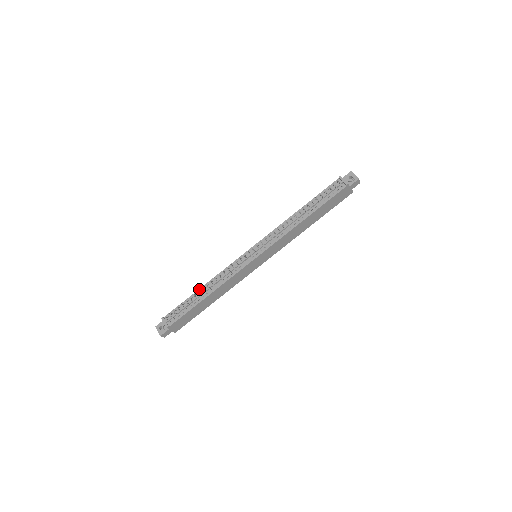
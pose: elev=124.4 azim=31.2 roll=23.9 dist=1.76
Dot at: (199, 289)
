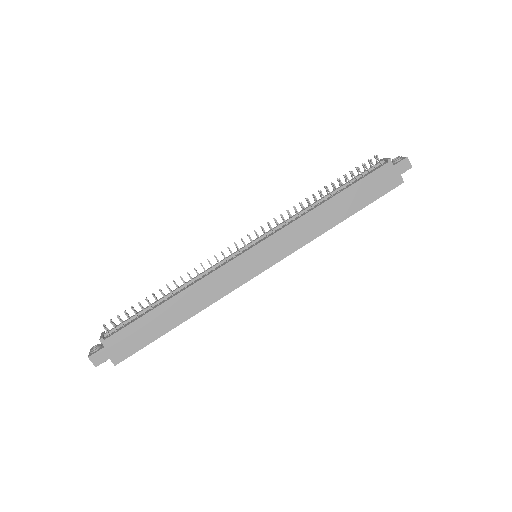
Dot at: occluded
